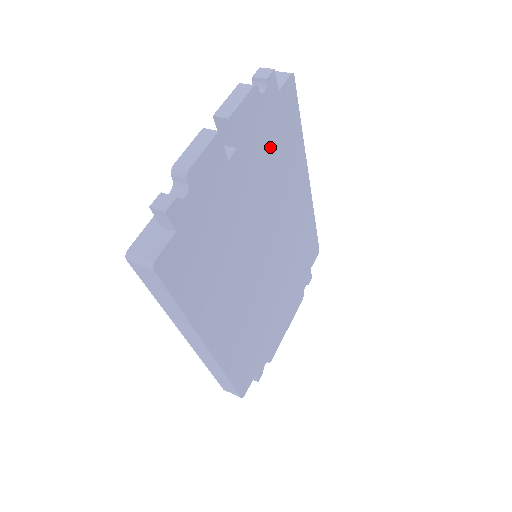
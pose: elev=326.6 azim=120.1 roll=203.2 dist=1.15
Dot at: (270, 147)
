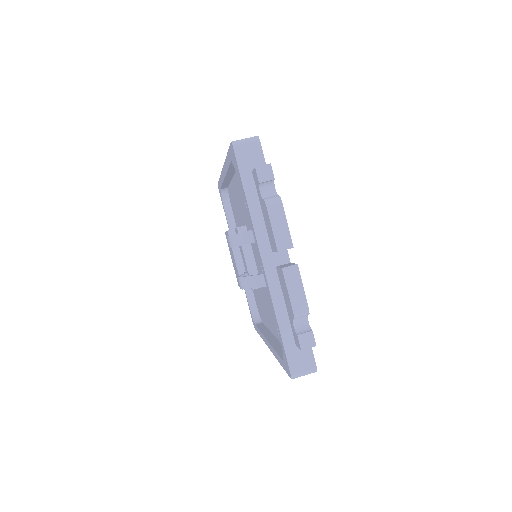
Dot at: occluded
